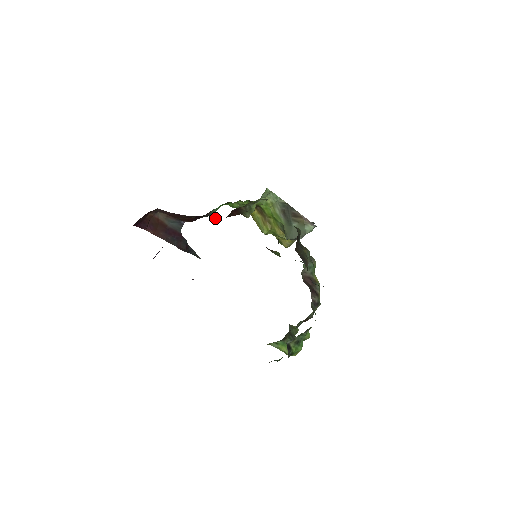
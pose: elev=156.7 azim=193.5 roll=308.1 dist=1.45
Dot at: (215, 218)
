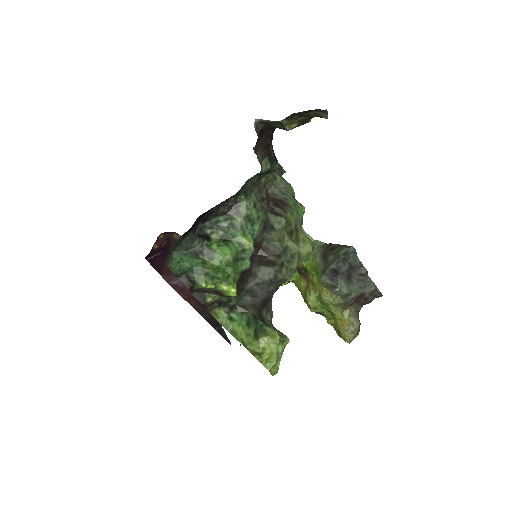
Dot at: occluded
